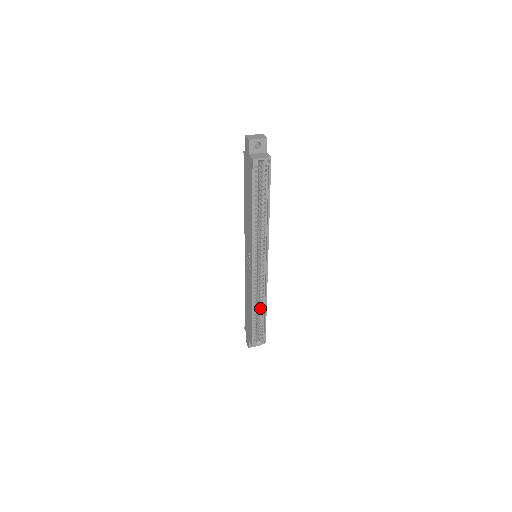
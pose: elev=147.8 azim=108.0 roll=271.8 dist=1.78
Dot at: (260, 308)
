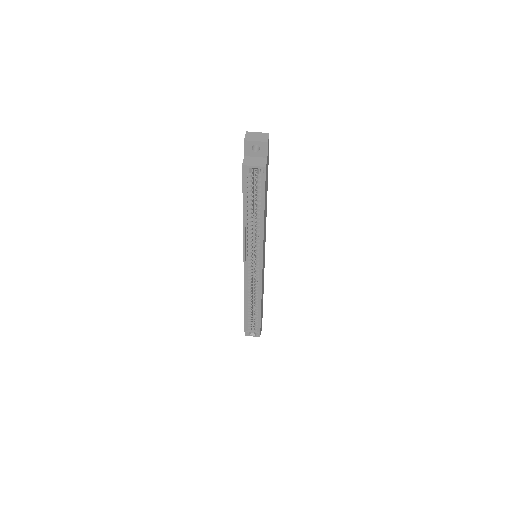
Dot at: (255, 306)
